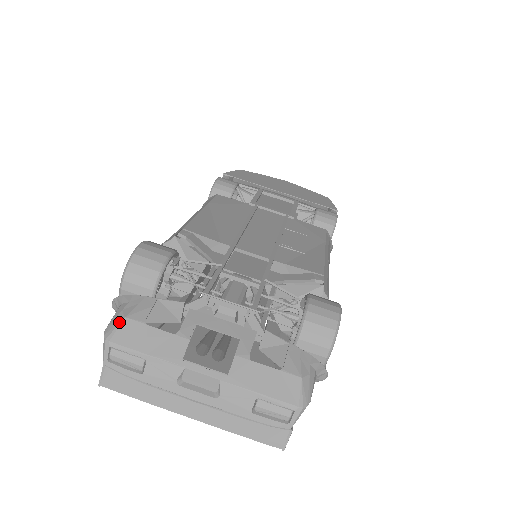
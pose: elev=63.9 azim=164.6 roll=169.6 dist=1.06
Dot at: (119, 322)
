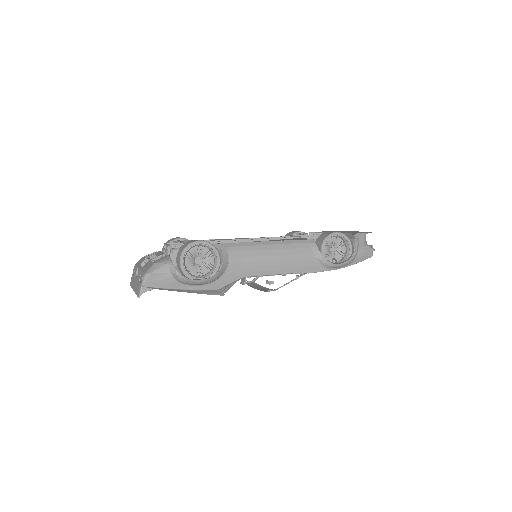
Dot at: occluded
